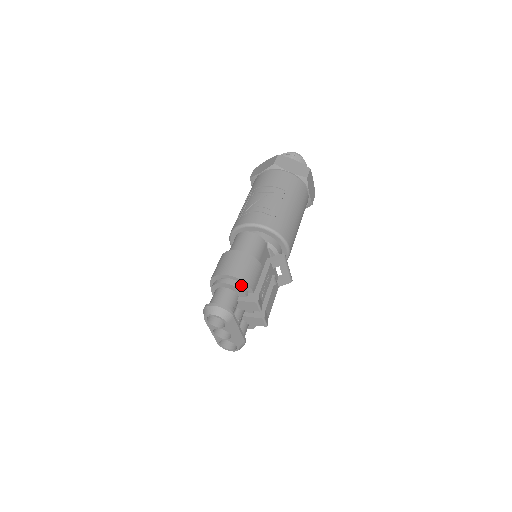
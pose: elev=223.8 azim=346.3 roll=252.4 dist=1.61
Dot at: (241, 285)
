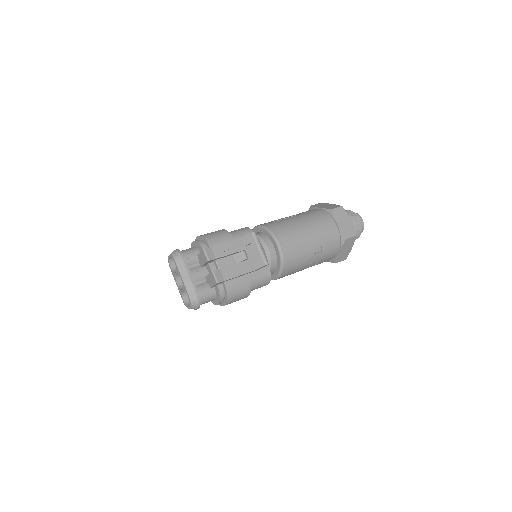
Dot at: (202, 242)
